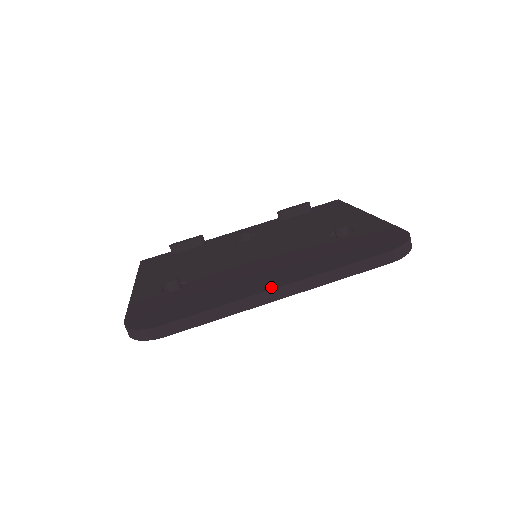
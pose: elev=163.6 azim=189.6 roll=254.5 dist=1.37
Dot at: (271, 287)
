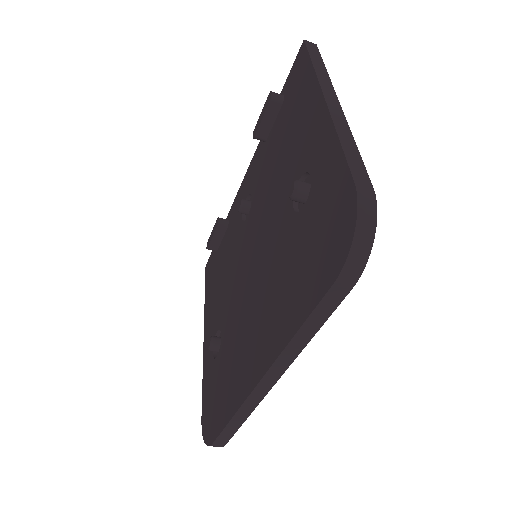
Dot at: (256, 379)
